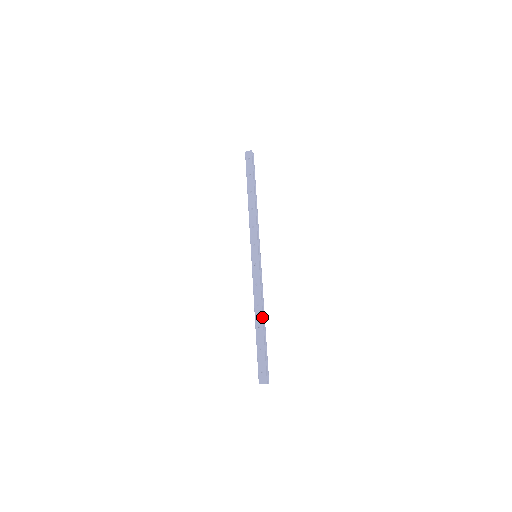
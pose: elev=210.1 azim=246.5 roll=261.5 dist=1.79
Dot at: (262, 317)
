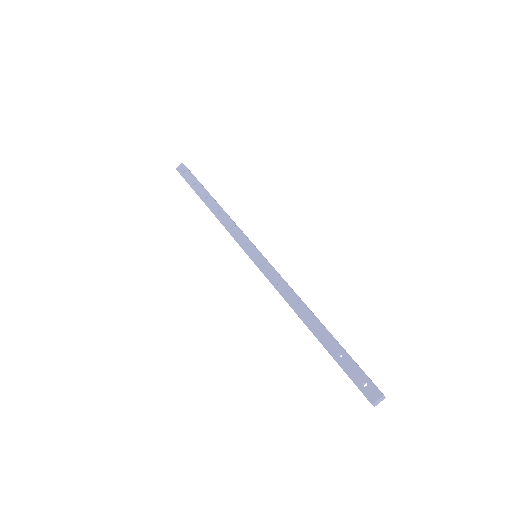
Dot at: (313, 315)
